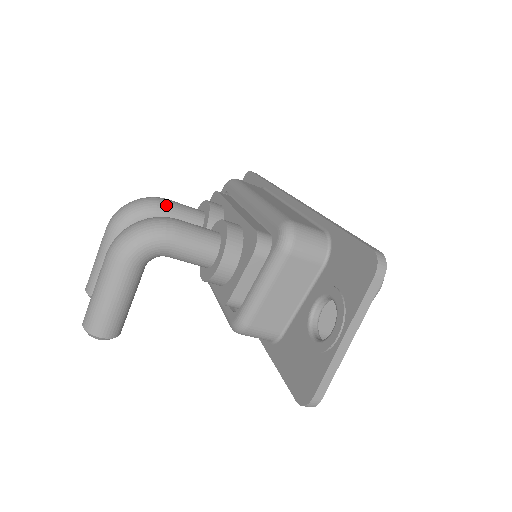
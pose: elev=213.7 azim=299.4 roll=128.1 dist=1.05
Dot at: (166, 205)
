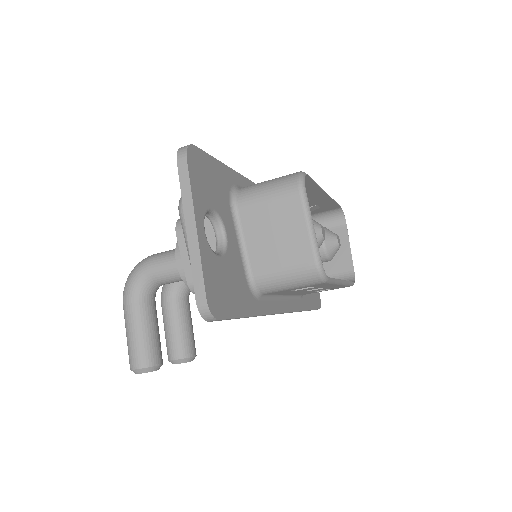
Dot at: occluded
